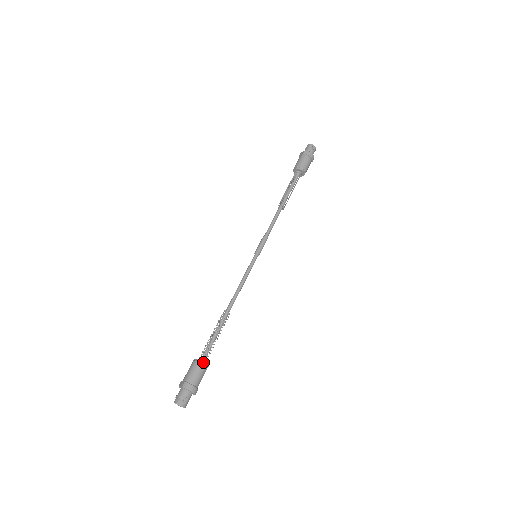
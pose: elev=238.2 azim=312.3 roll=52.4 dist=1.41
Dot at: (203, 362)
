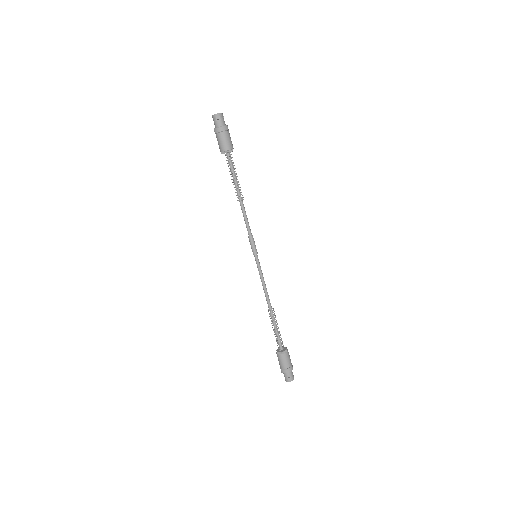
Dot at: (281, 353)
